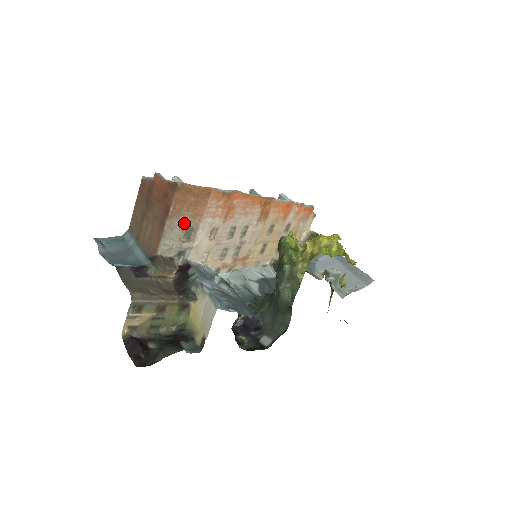
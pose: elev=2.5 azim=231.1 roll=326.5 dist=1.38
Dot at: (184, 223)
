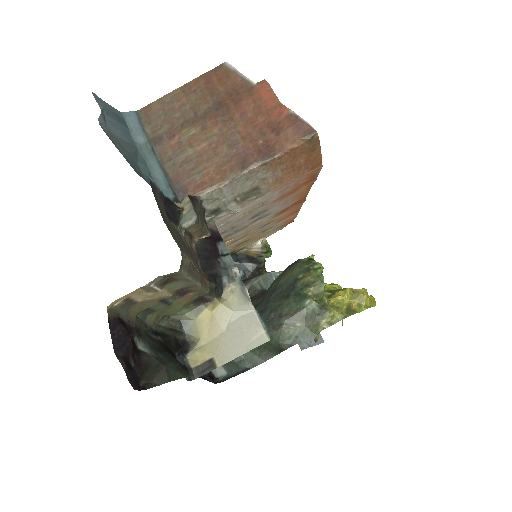
Dot at: (263, 180)
